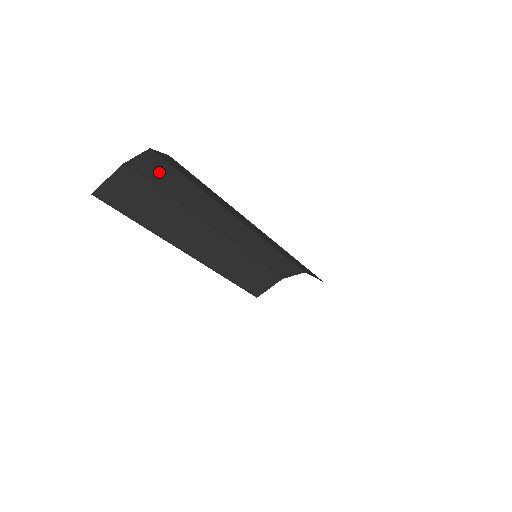
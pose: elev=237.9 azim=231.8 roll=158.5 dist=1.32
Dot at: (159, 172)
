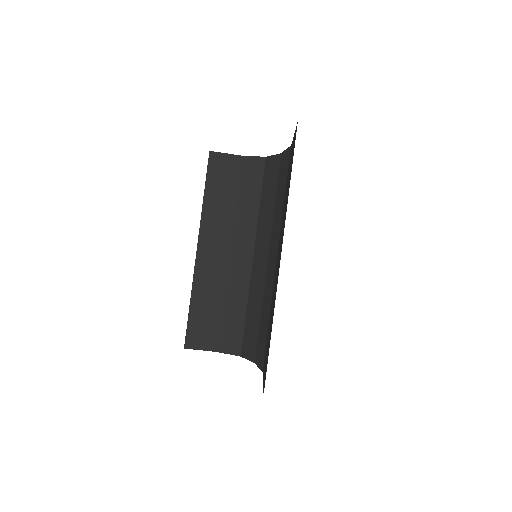
Dot at: (252, 176)
